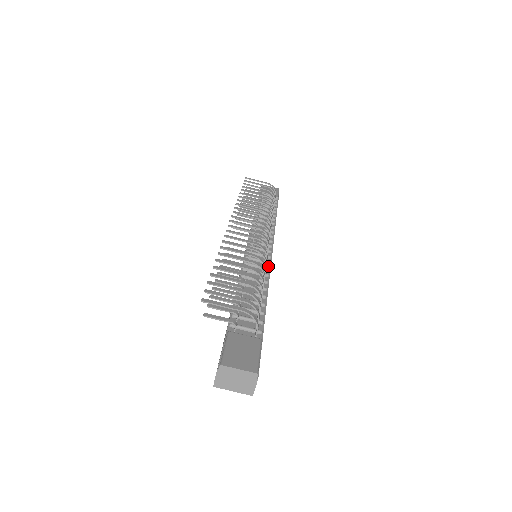
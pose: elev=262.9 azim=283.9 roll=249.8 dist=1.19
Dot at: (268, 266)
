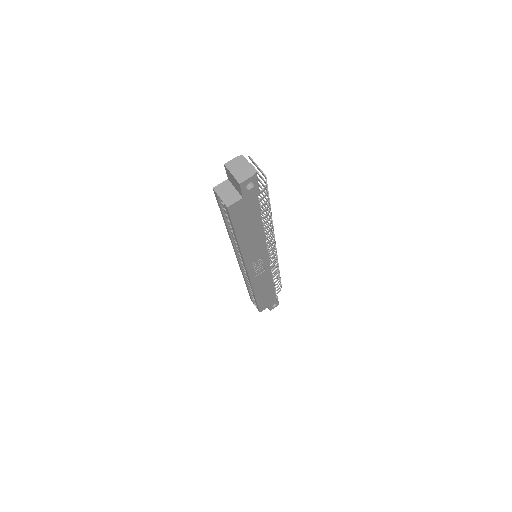
Dot at: (266, 246)
